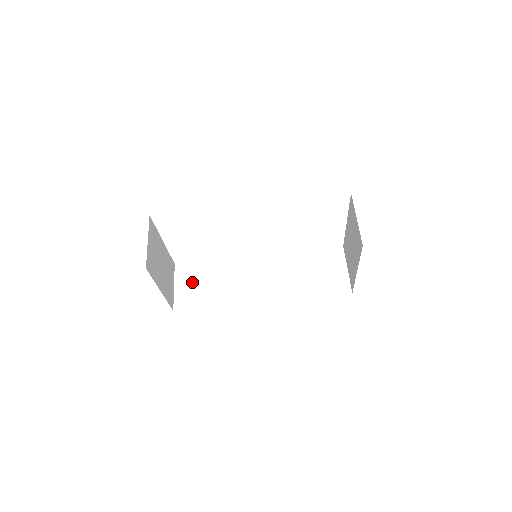
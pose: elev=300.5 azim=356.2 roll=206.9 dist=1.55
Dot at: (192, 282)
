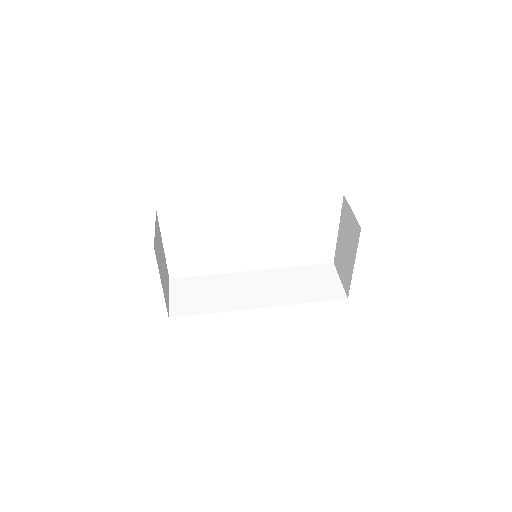
Dot at: (188, 293)
